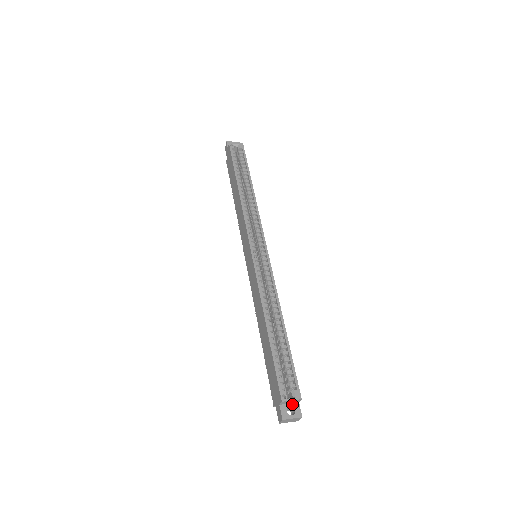
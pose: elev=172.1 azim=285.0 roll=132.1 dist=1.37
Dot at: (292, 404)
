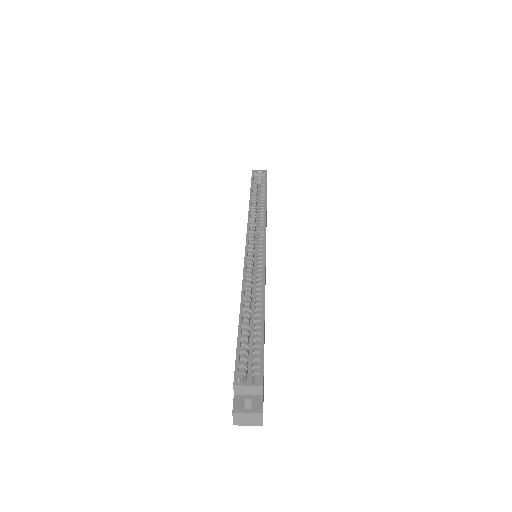
Dot at: (252, 396)
